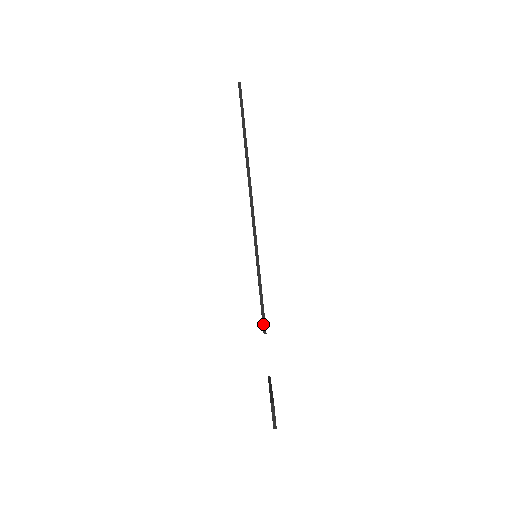
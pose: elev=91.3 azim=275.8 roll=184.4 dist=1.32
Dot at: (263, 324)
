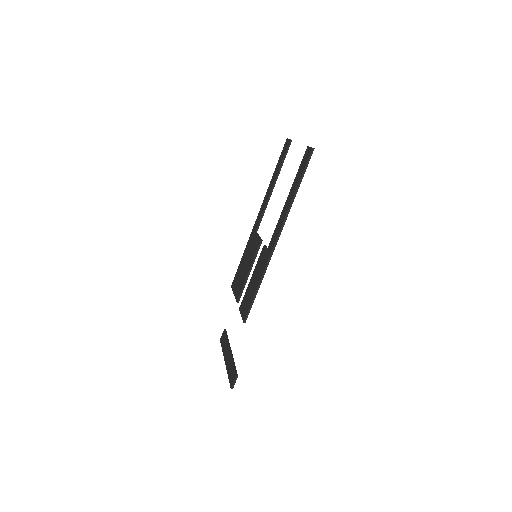
Dot at: (246, 317)
